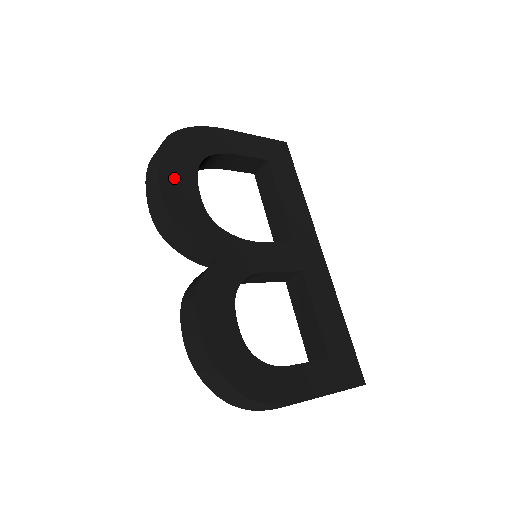
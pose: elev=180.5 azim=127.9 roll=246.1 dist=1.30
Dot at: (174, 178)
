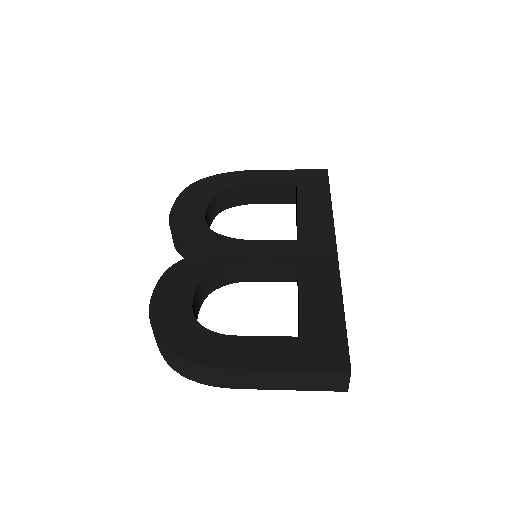
Dot at: (187, 204)
